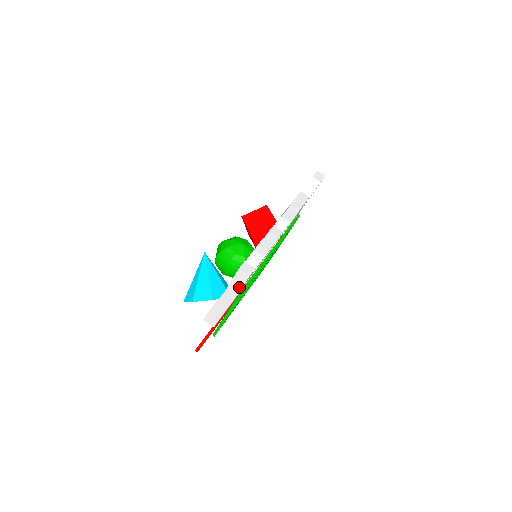
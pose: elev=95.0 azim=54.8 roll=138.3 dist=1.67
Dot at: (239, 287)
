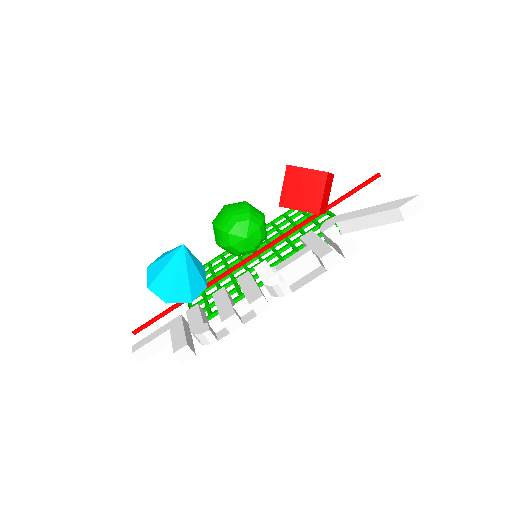
Dot at: occluded
